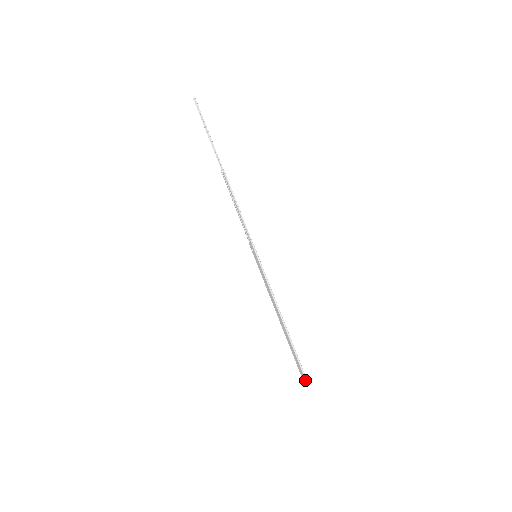
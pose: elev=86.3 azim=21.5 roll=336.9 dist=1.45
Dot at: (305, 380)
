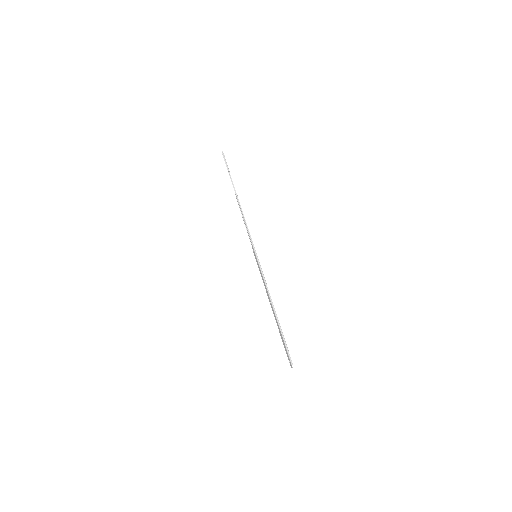
Dot at: (291, 364)
